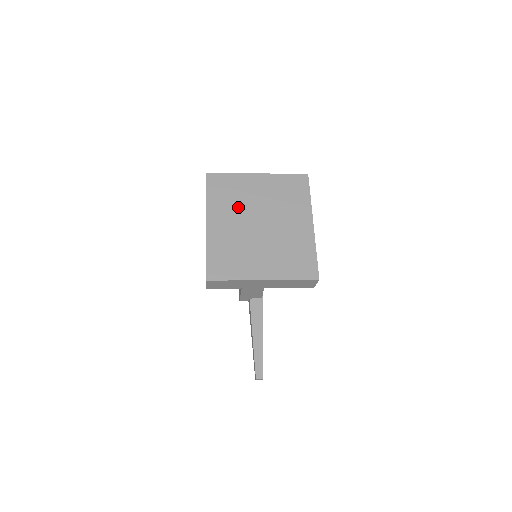
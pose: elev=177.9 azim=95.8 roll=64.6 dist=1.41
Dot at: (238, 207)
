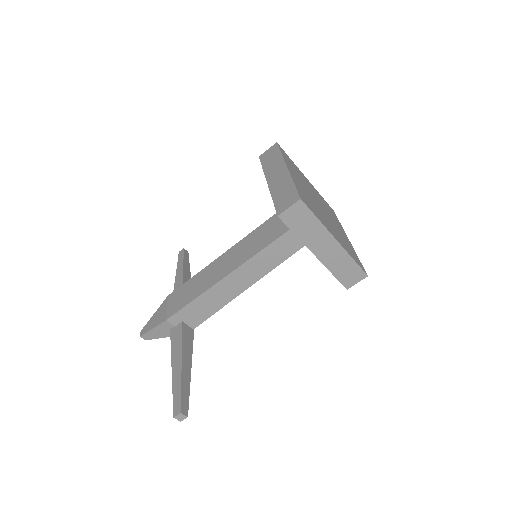
Dot at: (304, 182)
